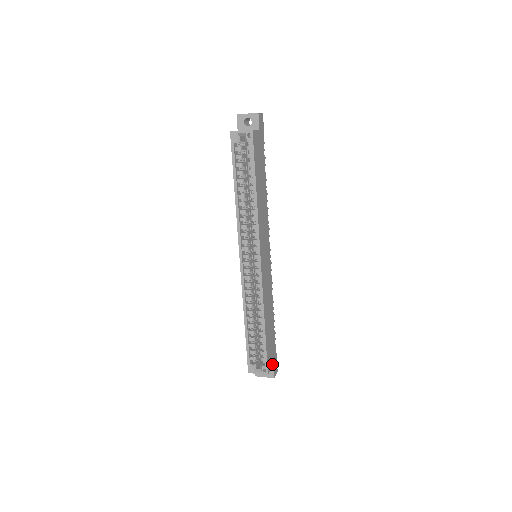
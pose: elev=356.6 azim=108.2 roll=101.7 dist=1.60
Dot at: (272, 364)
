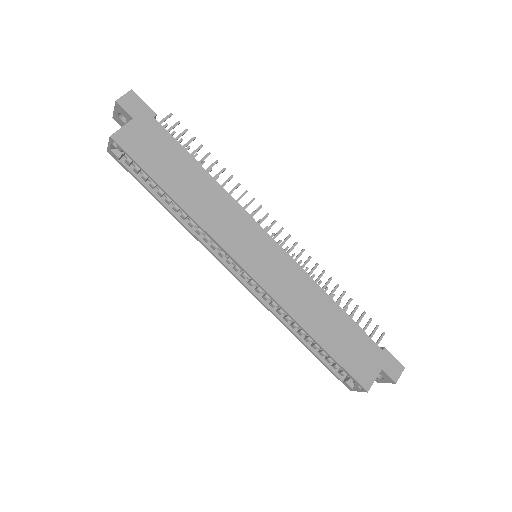
Dot at: (376, 370)
